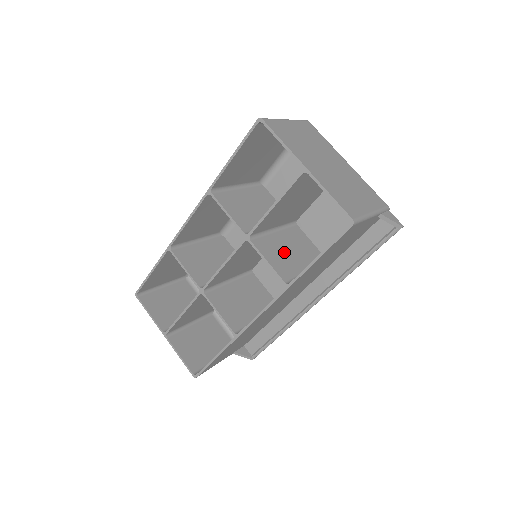
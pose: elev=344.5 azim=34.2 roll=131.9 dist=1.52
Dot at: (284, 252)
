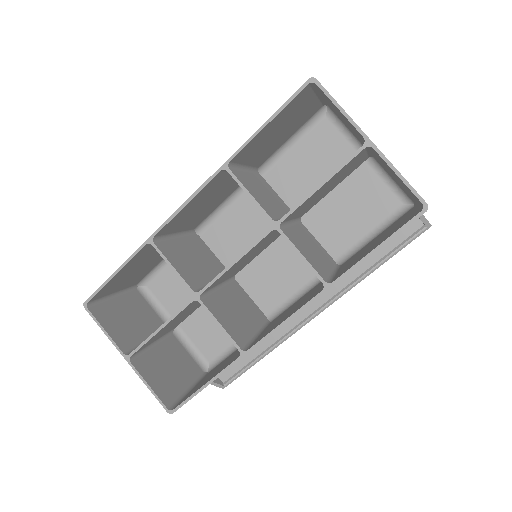
Dot at: (308, 248)
